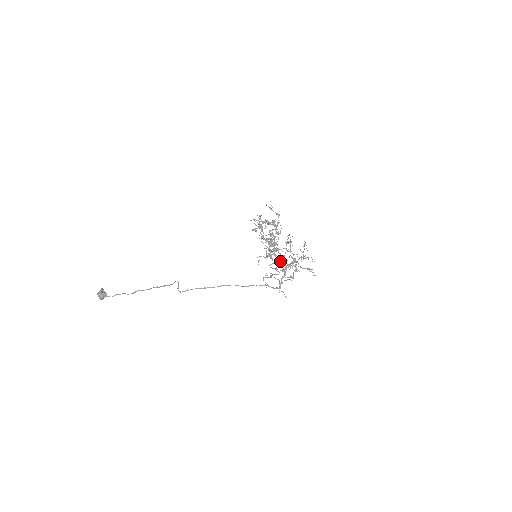
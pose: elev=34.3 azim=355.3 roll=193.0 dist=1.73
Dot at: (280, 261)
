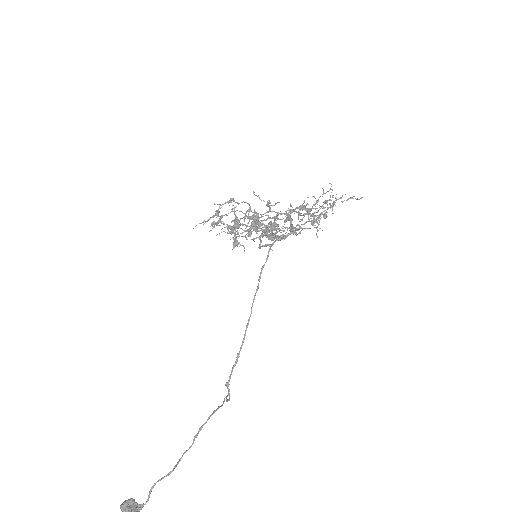
Dot at: occluded
